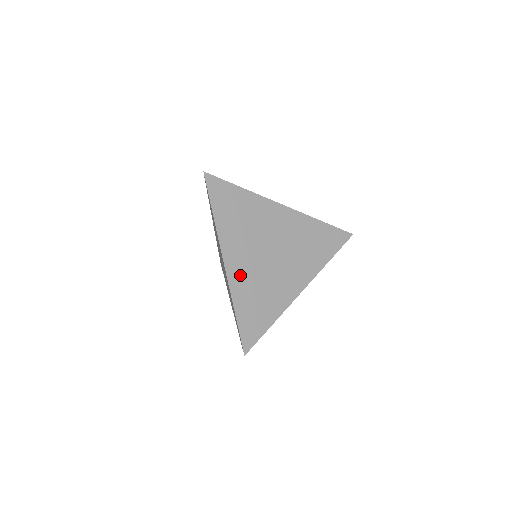
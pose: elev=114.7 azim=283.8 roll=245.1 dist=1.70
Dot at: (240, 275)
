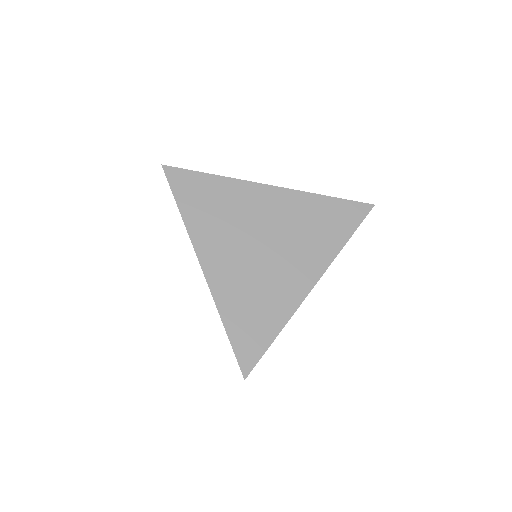
Dot at: (224, 278)
